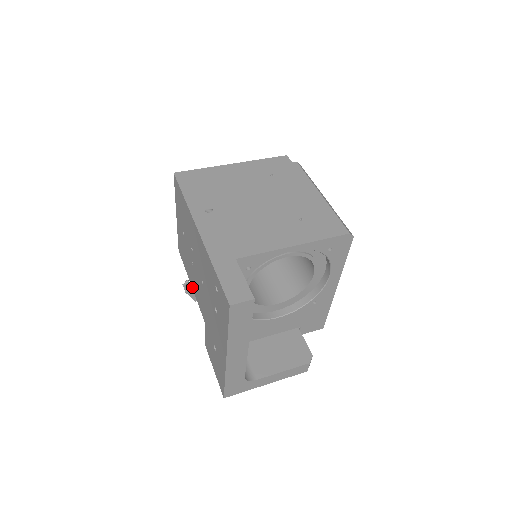
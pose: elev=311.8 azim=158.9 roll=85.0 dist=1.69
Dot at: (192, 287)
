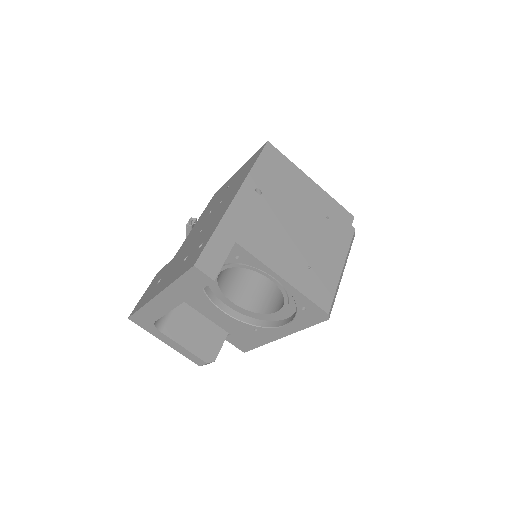
Dot at: (194, 226)
